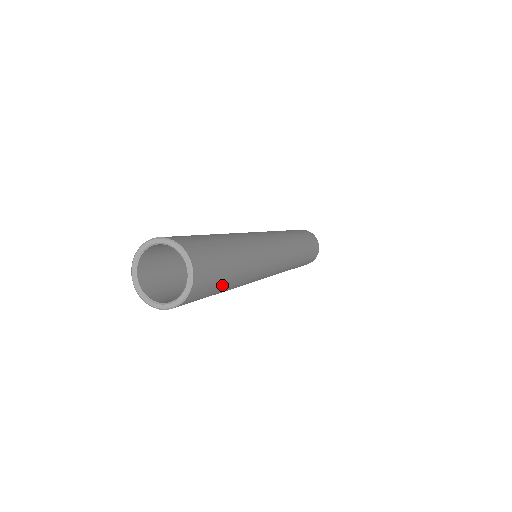
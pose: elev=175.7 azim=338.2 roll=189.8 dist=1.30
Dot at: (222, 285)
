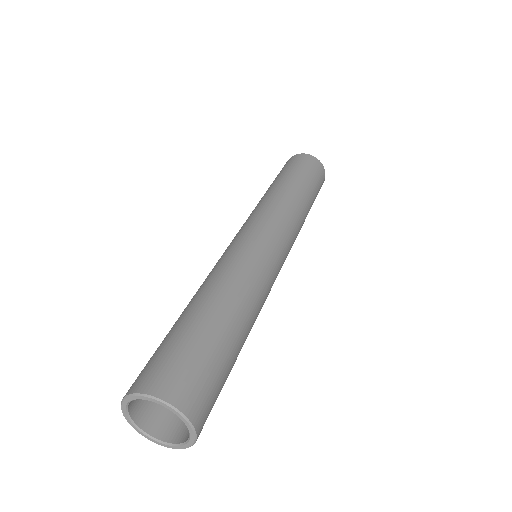
Dot at: (229, 362)
